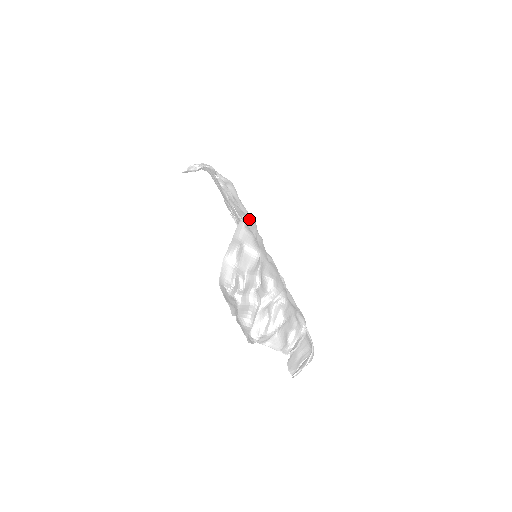
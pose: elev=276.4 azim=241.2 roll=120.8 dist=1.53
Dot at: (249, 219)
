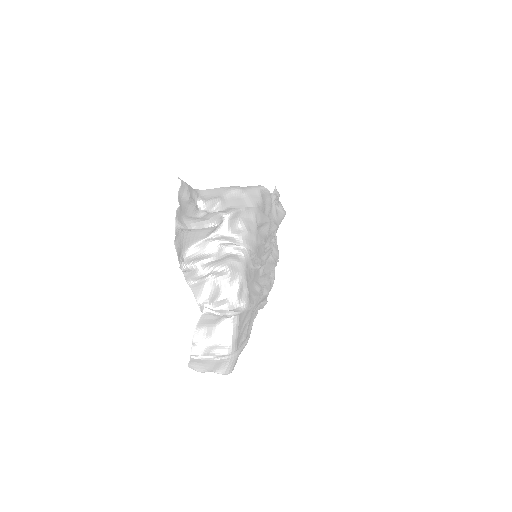
Dot at: occluded
